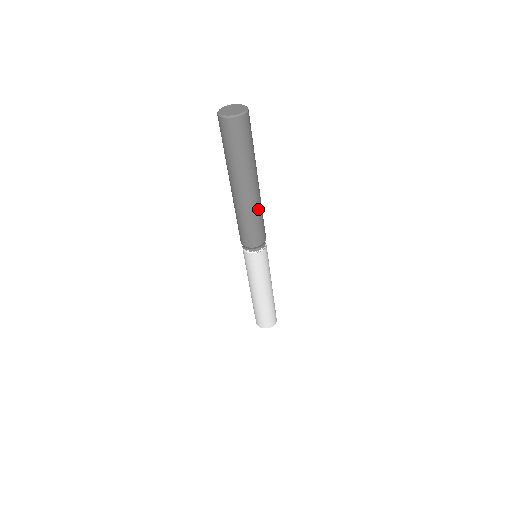
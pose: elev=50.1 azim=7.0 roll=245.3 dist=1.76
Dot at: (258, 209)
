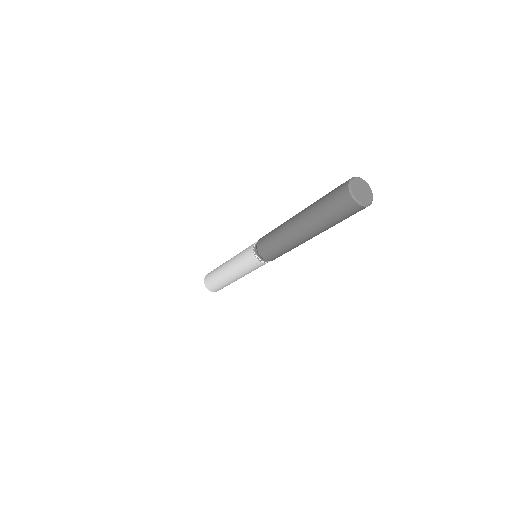
Dot at: occluded
